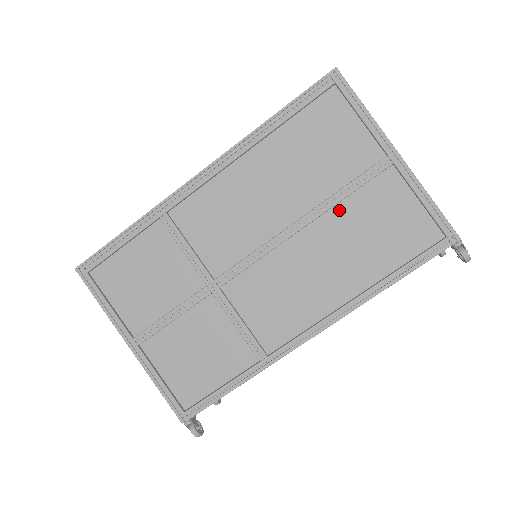
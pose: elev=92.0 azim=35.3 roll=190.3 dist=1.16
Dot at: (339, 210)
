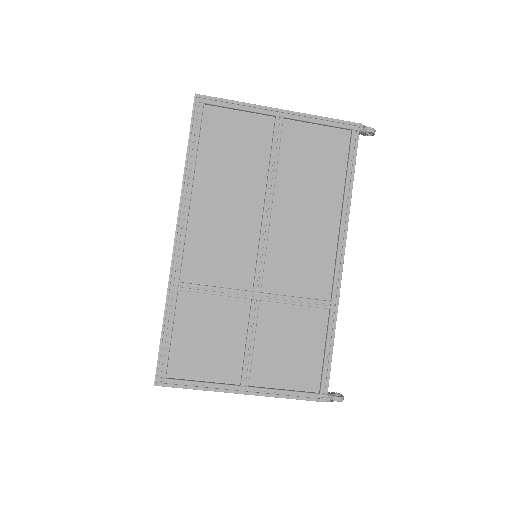
Dot at: (281, 173)
